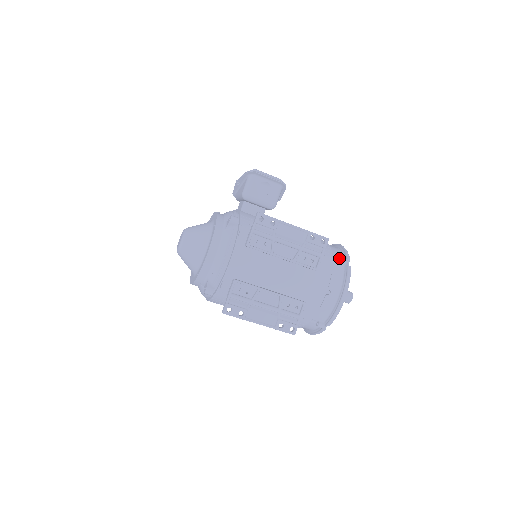
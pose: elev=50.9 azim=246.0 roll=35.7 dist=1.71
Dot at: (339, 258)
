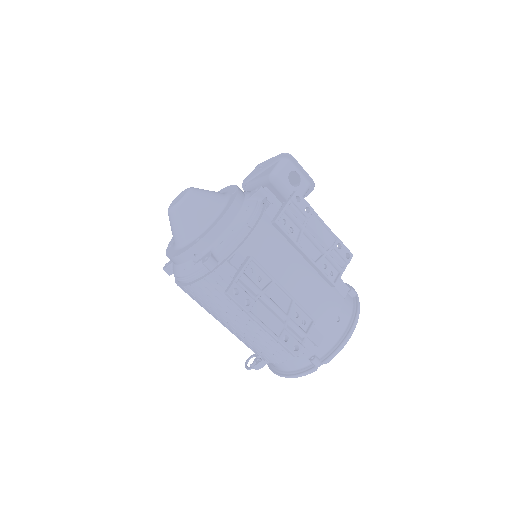
Dot at: occluded
